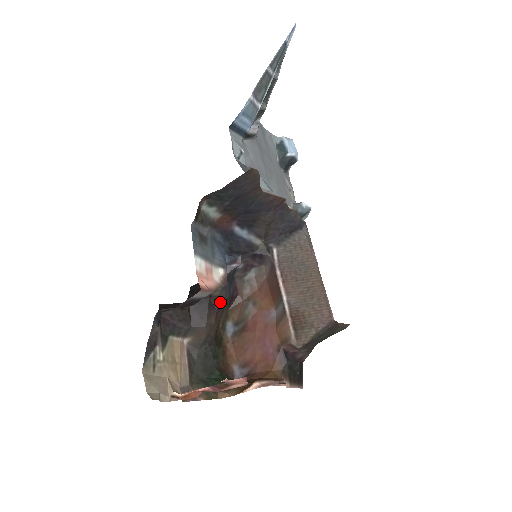
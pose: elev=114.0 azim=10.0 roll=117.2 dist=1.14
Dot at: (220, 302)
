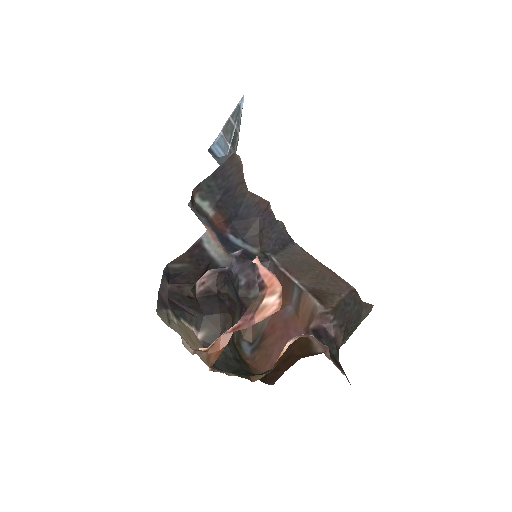
Dot at: (230, 301)
